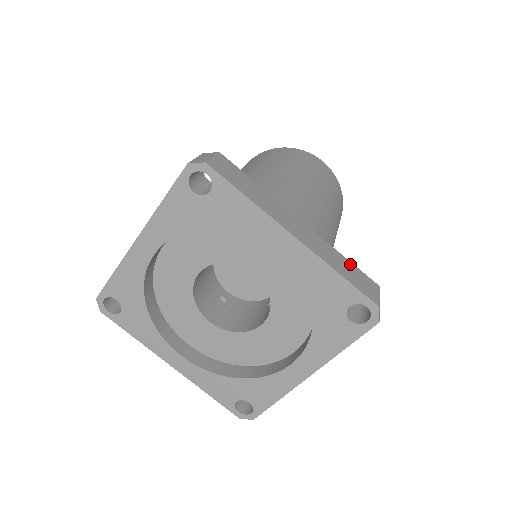
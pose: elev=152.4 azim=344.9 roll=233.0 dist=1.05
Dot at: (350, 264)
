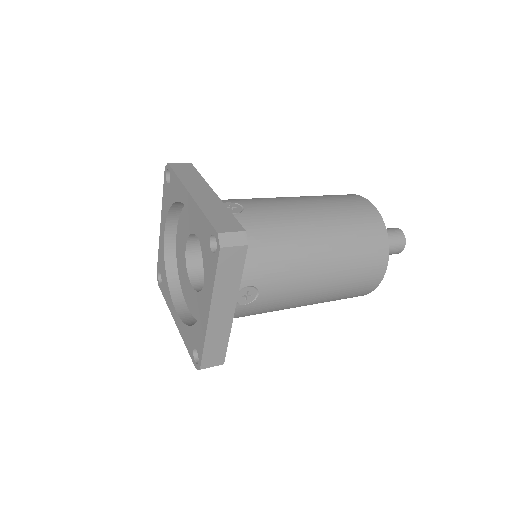
Dot at: (230, 215)
